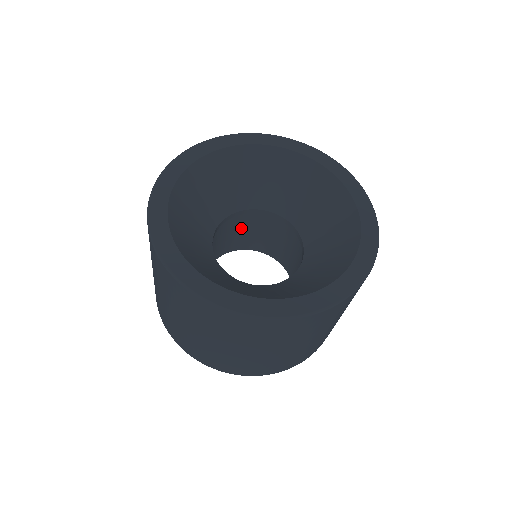
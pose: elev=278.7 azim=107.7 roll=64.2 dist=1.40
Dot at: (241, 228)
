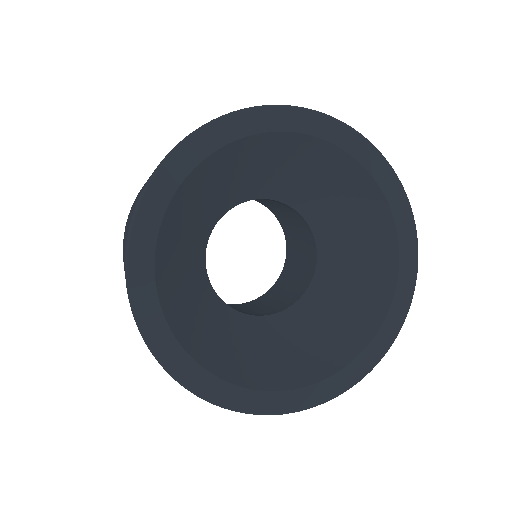
Dot at: occluded
